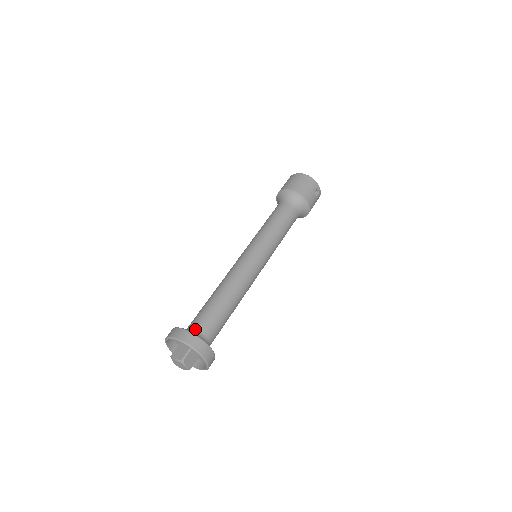
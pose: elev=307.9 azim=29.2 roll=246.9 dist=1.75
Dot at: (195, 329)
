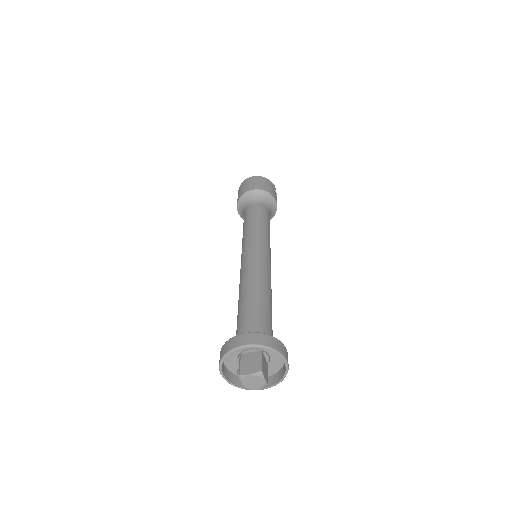
Dot at: occluded
